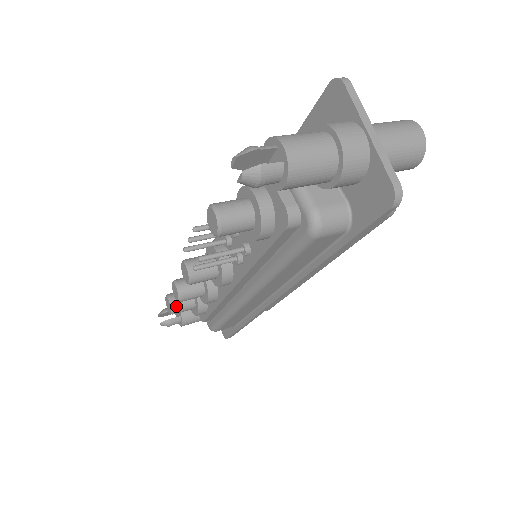
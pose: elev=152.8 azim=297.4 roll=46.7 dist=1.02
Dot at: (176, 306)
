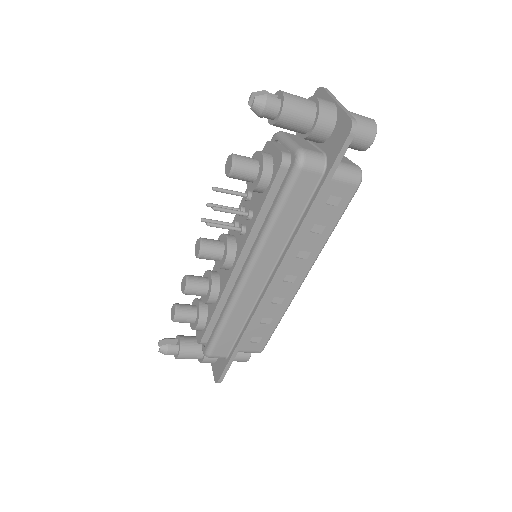
Dot at: (180, 311)
